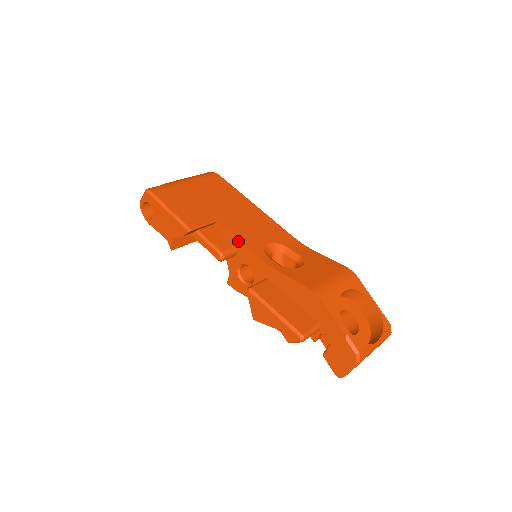
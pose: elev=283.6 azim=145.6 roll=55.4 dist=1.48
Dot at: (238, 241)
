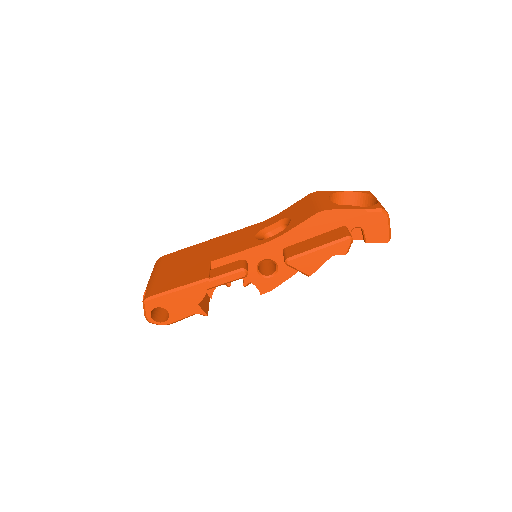
Dot at: (240, 254)
